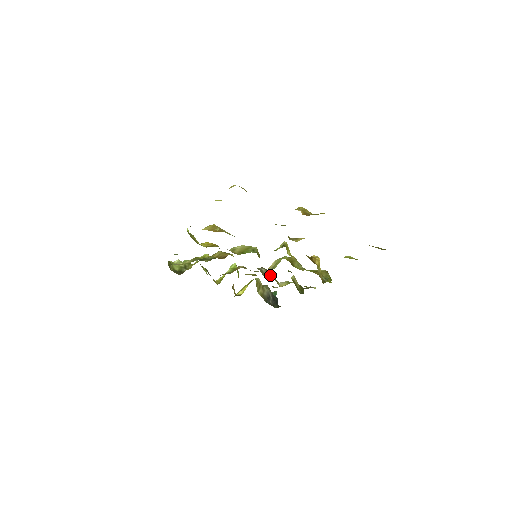
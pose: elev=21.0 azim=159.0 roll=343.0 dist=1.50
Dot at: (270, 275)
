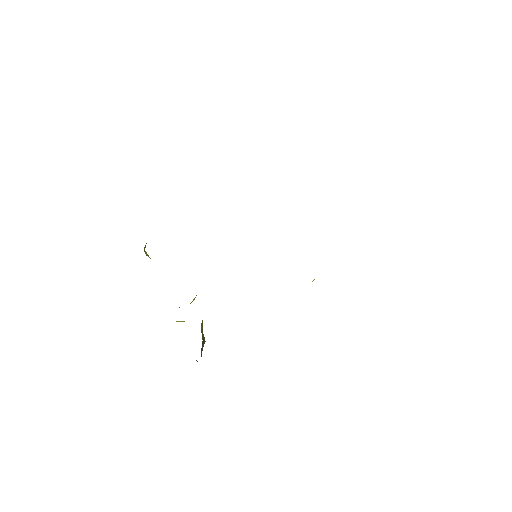
Dot at: occluded
